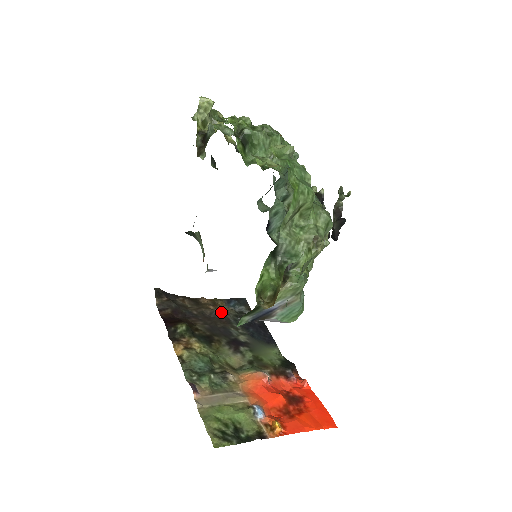
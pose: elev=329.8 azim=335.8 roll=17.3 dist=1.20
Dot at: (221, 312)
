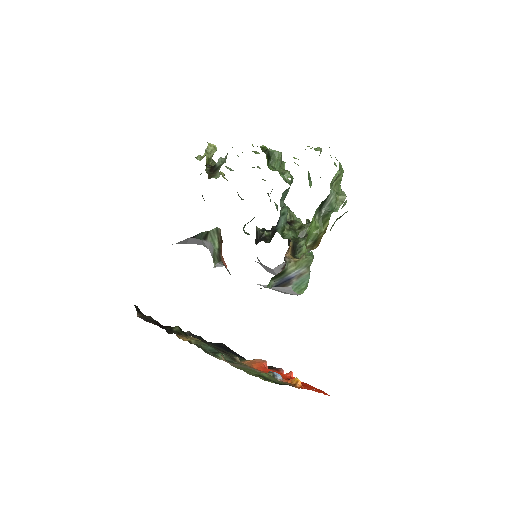
Dot at: occluded
